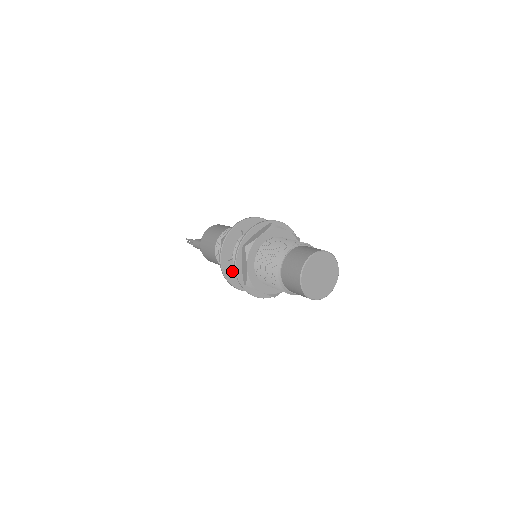
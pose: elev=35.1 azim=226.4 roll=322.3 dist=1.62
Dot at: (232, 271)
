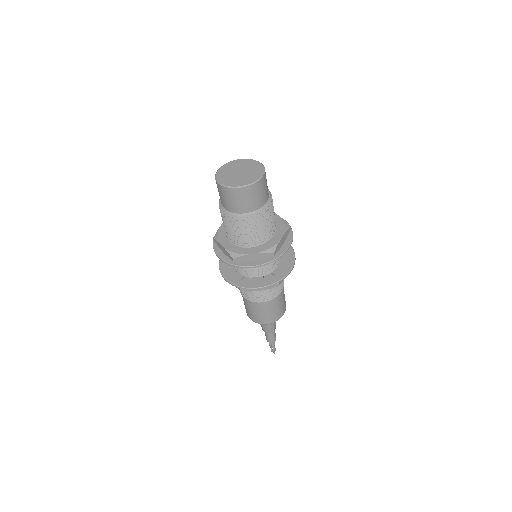
Dot at: (244, 281)
